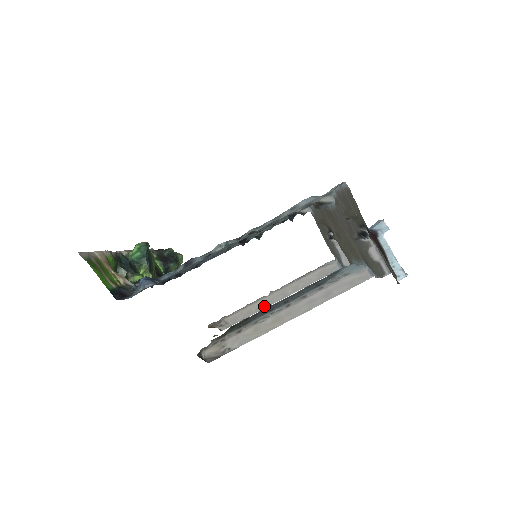
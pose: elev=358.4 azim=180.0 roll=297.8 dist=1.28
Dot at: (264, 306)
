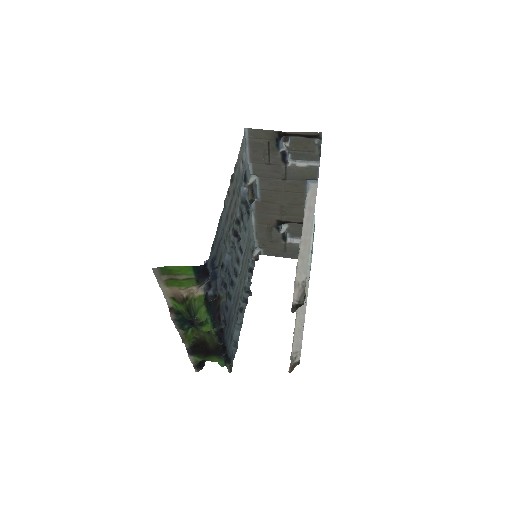
Dot at: (303, 318)
